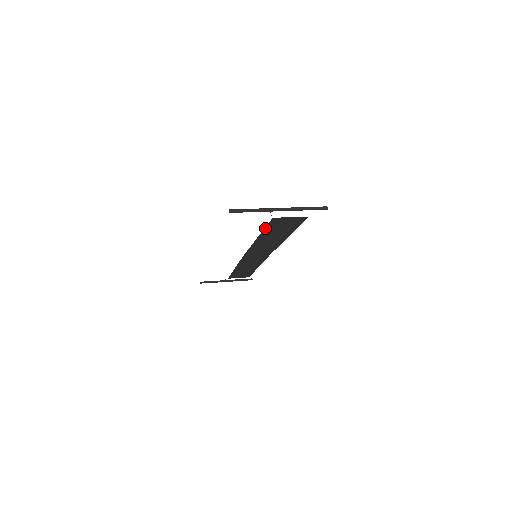
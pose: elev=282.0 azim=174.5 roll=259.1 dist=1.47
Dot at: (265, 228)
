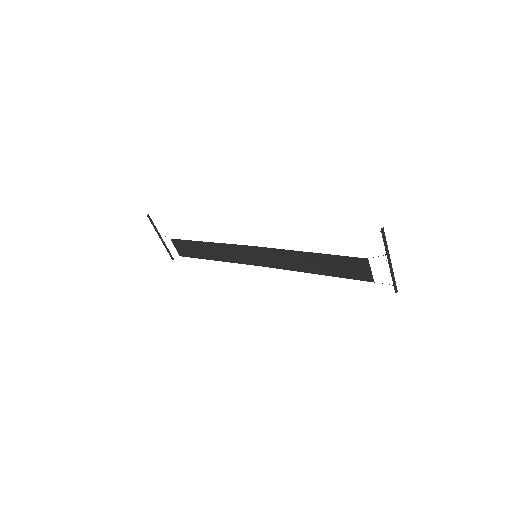
Dot at: (339, 256)
